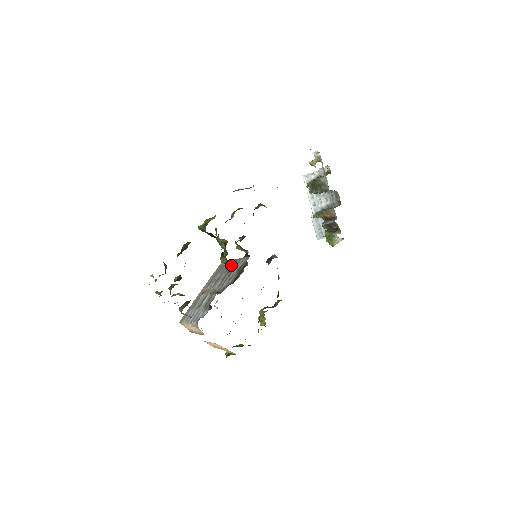
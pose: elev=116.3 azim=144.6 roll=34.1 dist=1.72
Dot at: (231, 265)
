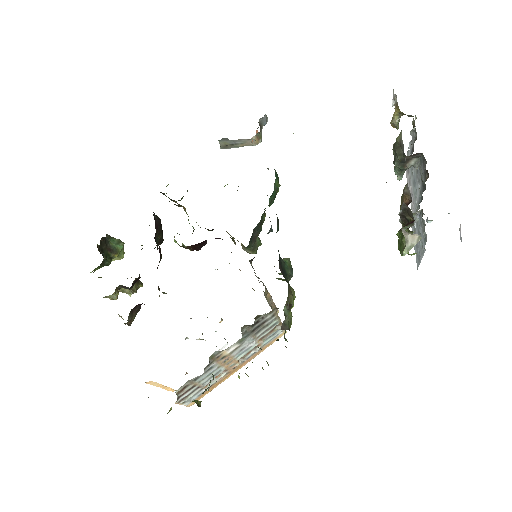
Dot at: occluded
